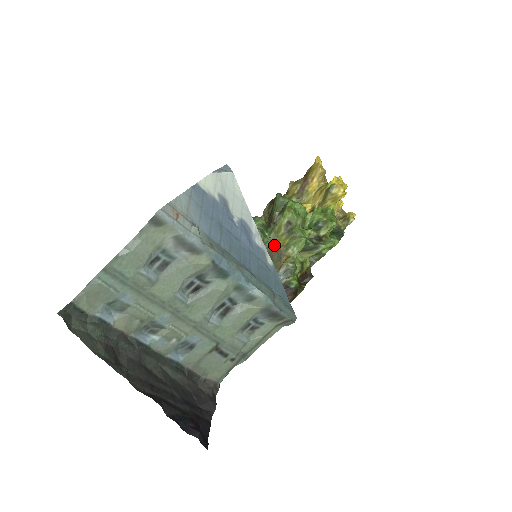
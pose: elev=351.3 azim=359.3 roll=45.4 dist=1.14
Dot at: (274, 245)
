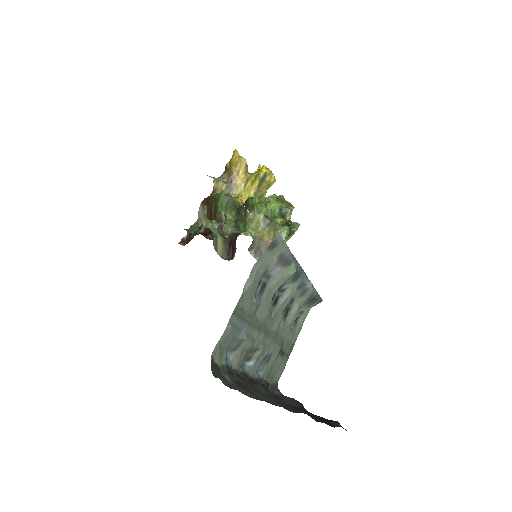
Dot at: (260, 241)
